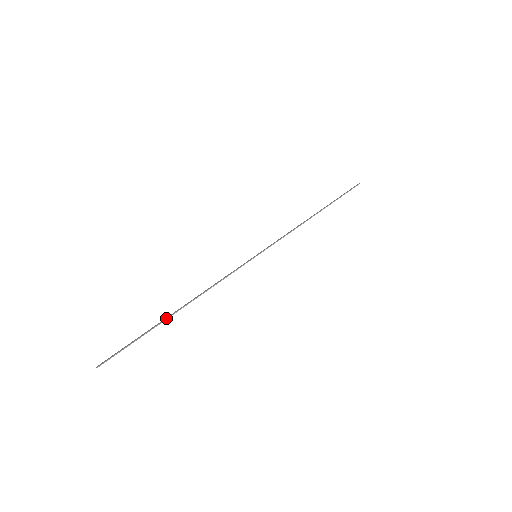
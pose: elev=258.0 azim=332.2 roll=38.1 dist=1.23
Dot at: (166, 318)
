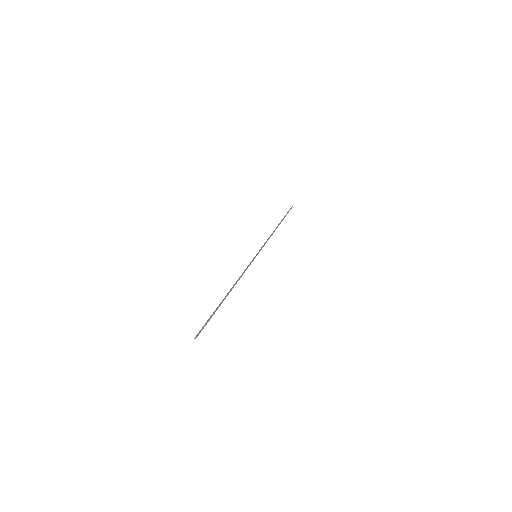
Dot at: (222, 301)
